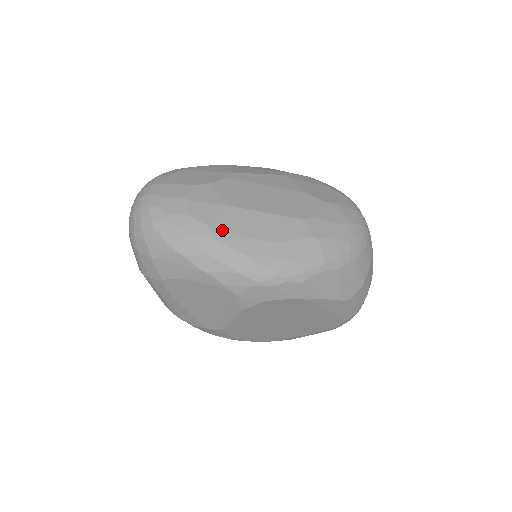
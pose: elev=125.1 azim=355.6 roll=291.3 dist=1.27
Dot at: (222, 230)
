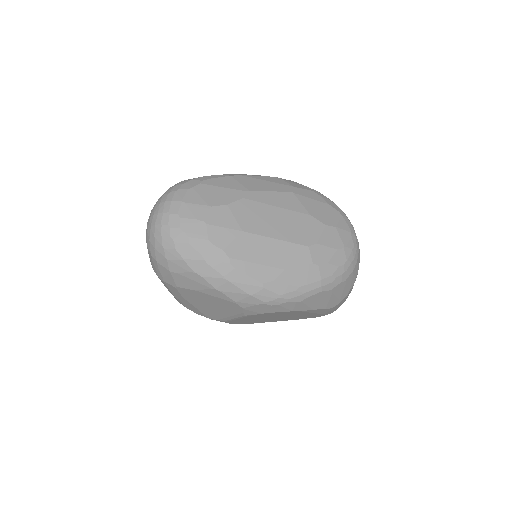
Dot at: (237, 256)
